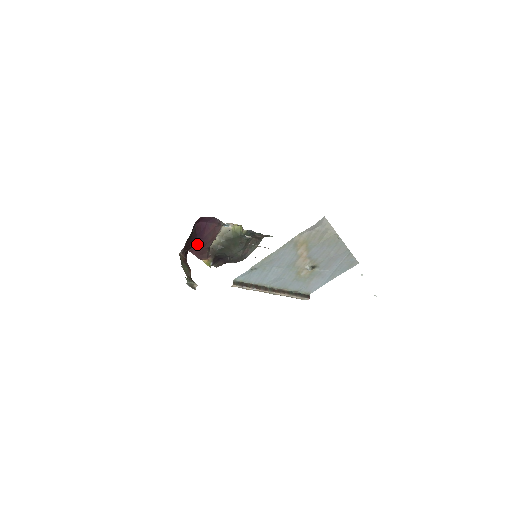
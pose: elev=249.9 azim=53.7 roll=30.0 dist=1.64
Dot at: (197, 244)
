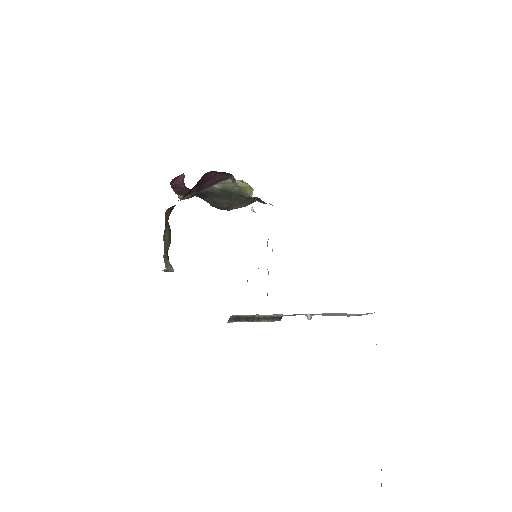
Dot at: (188, 189)
